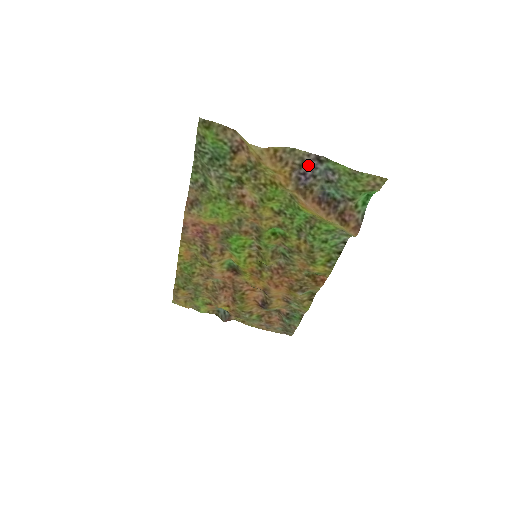
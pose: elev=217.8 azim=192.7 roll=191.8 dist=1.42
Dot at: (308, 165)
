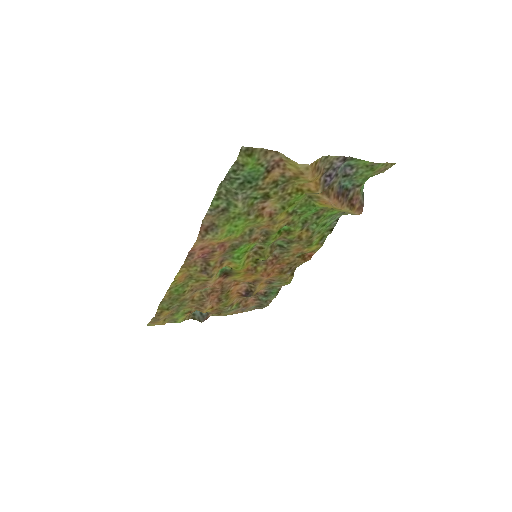
Dot at: (334, 167)
